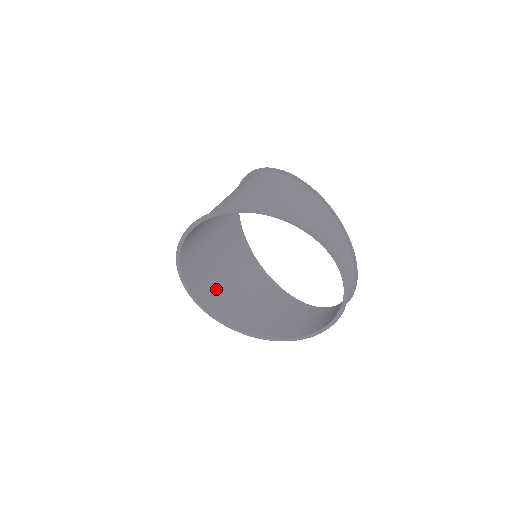
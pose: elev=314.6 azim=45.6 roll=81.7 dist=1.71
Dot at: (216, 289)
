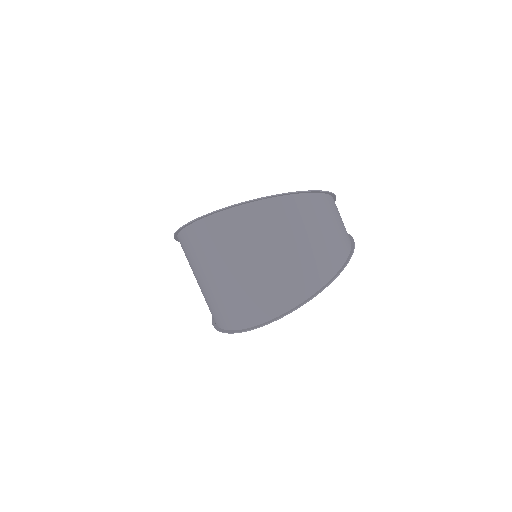
Dot at: (209, 303)
